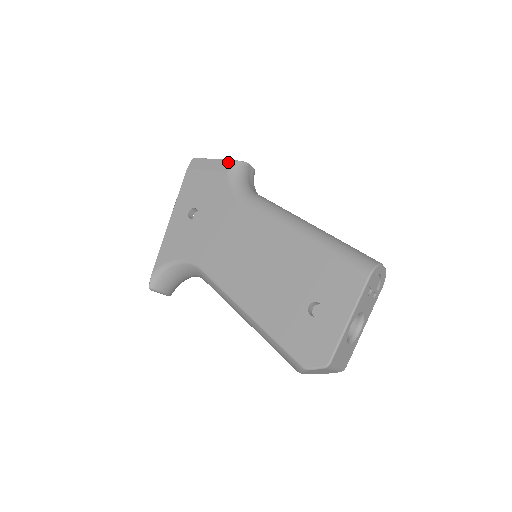
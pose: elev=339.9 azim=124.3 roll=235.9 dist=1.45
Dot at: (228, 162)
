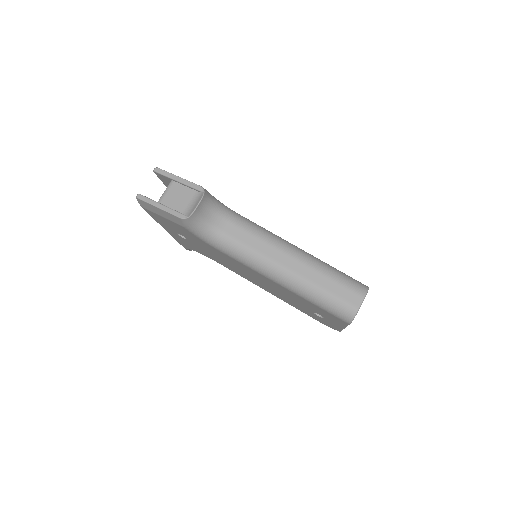
Dot at: (177, 219)
